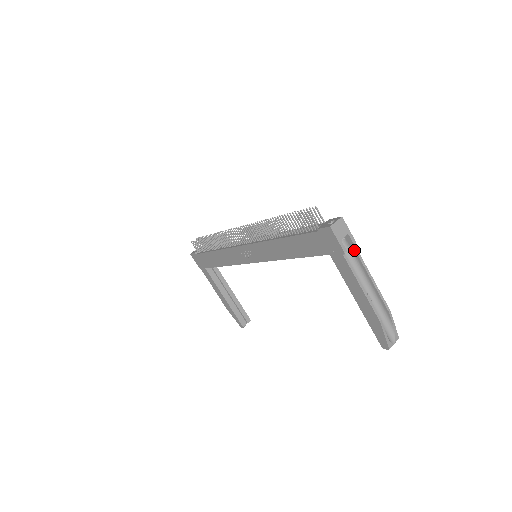
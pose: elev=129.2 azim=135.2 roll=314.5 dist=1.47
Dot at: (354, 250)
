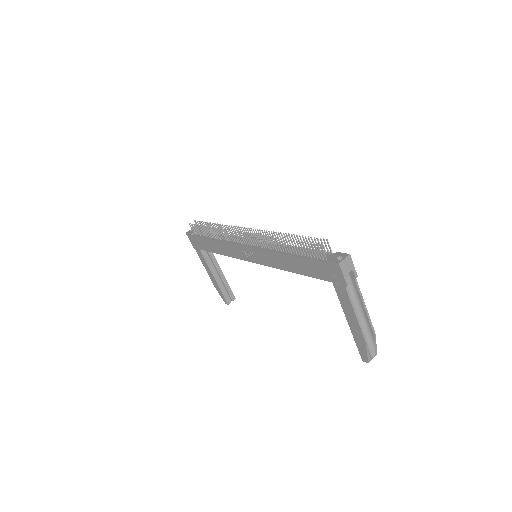
Dot at: (355, 282)
